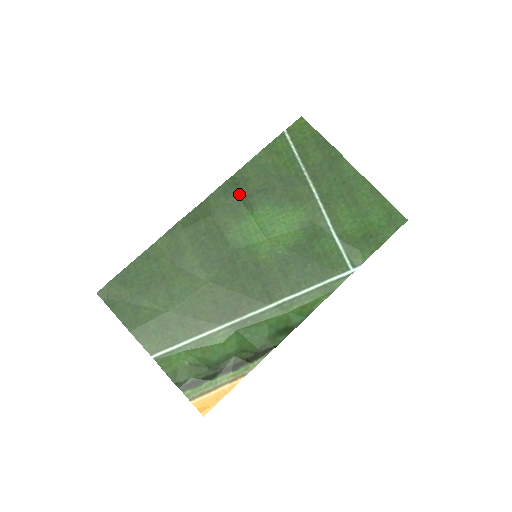
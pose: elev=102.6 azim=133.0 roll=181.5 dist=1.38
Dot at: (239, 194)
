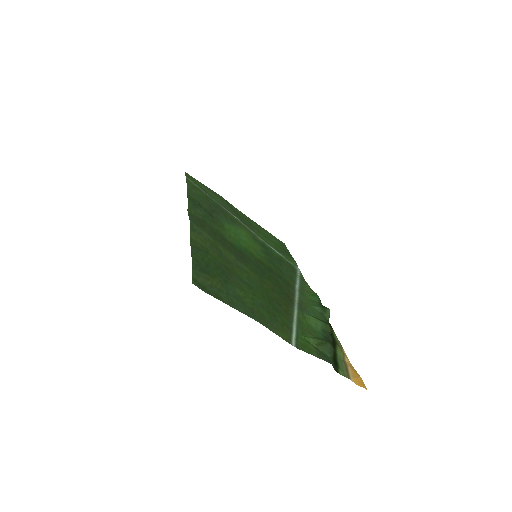
Dot at: (204, 210)
